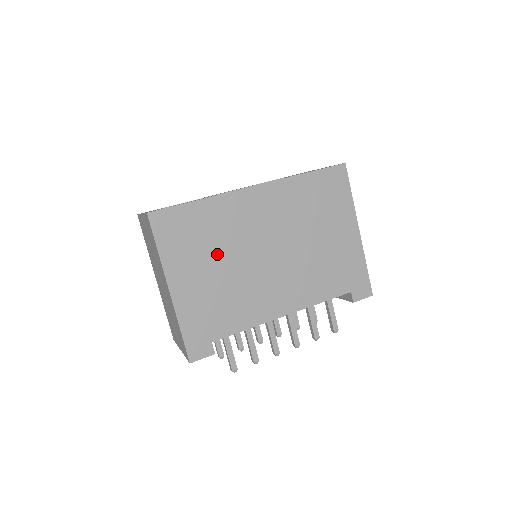
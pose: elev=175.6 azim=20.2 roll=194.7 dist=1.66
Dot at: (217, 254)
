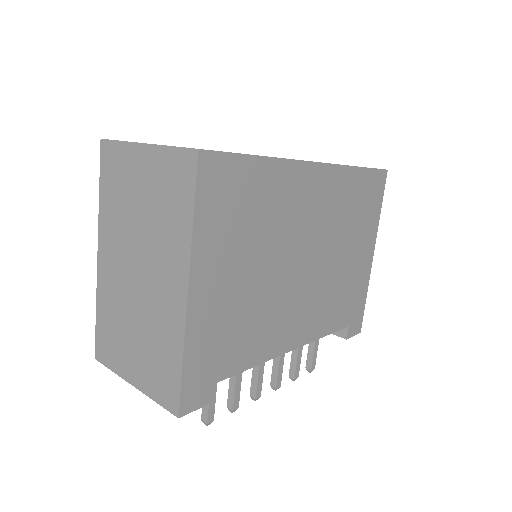
Dot at: (258, 248)
